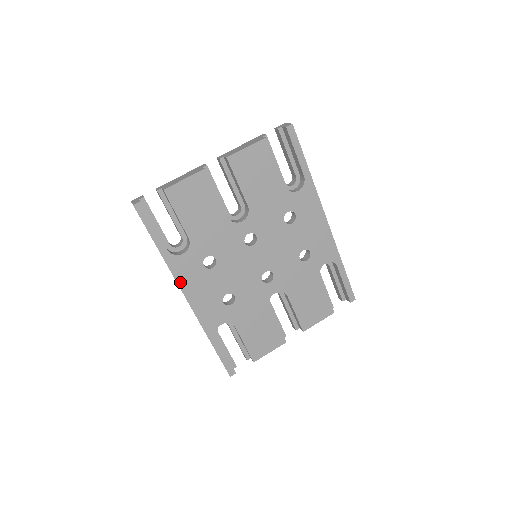
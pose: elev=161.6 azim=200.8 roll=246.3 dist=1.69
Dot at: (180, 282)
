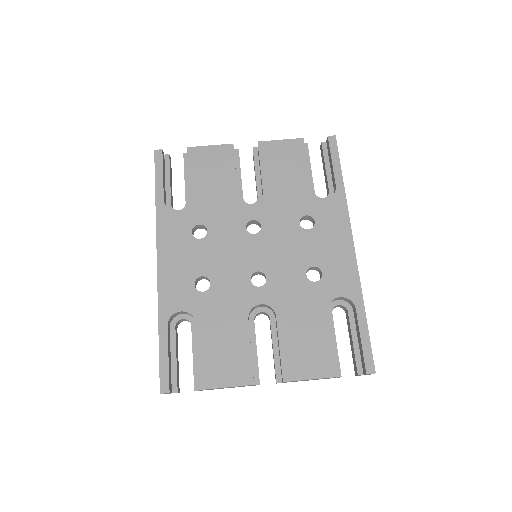
Dot at: (160, 238)
